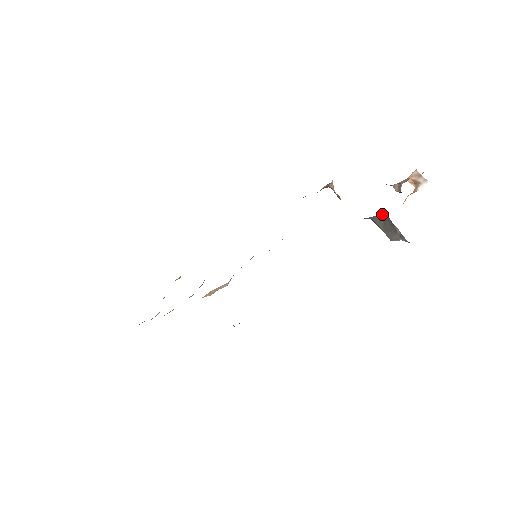
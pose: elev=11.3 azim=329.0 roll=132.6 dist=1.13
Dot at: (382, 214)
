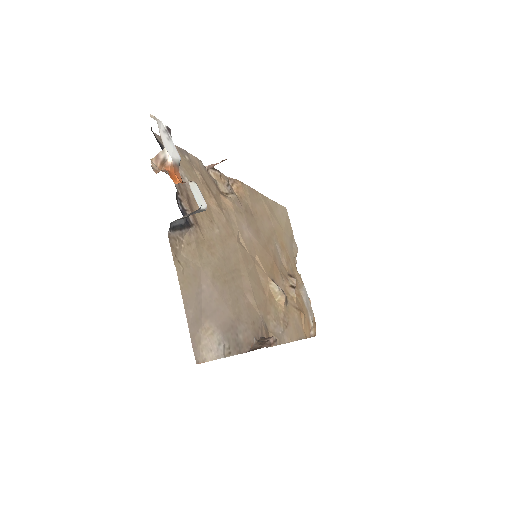
Dot at: (172, 222)
